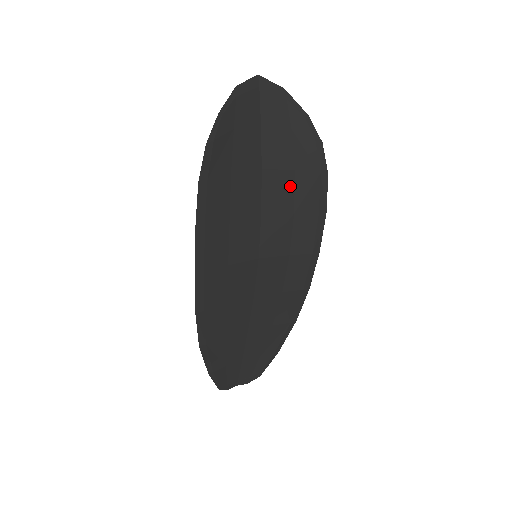
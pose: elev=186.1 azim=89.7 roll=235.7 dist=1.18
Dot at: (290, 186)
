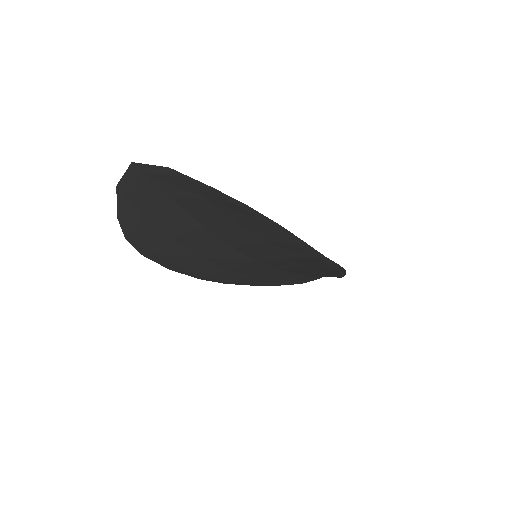
Dot at: (244, 230)
